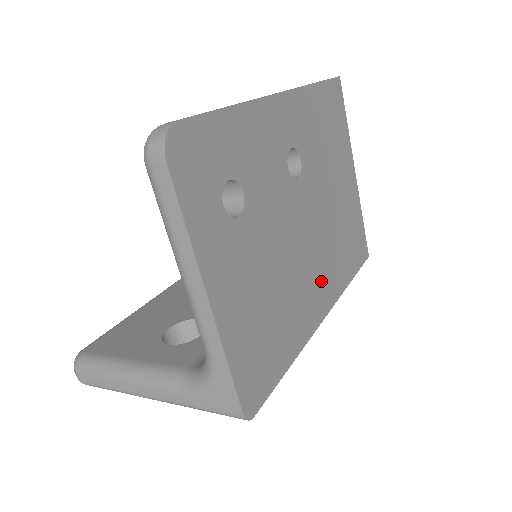
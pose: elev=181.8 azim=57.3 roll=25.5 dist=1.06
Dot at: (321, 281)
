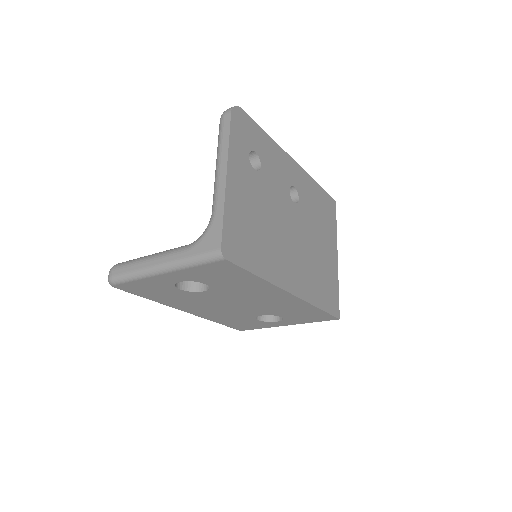
Dot at: (295, 271)
